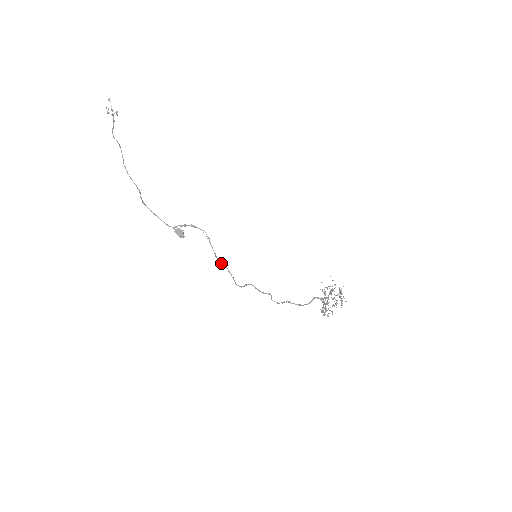
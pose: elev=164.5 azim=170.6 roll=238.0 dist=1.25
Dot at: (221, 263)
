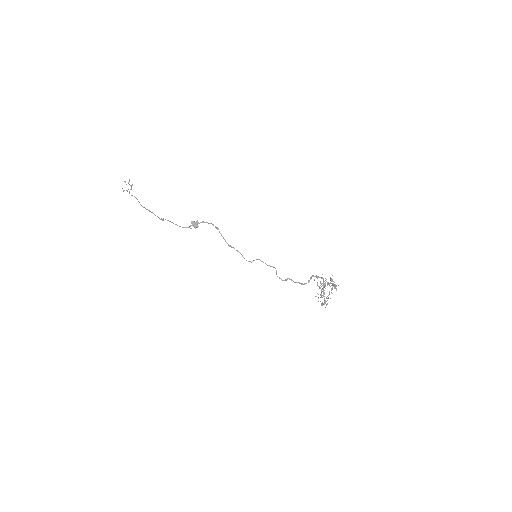
Dot at: (230, 246)
